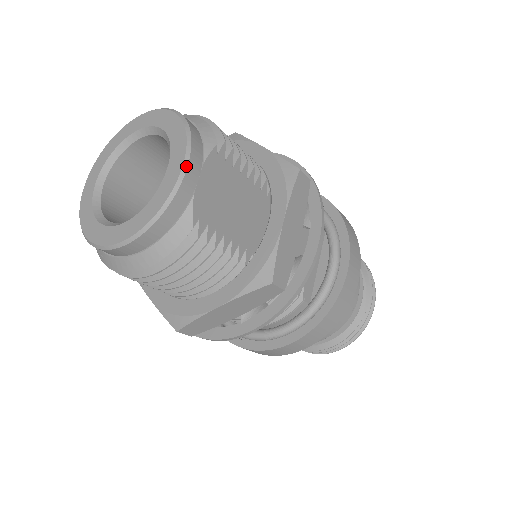
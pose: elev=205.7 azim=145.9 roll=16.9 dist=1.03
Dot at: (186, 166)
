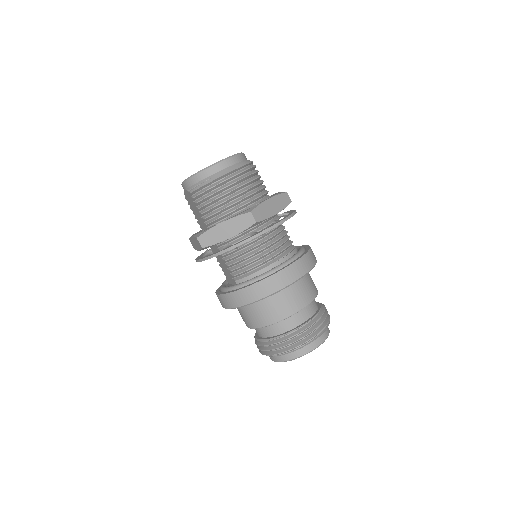
Dot at: occluded
